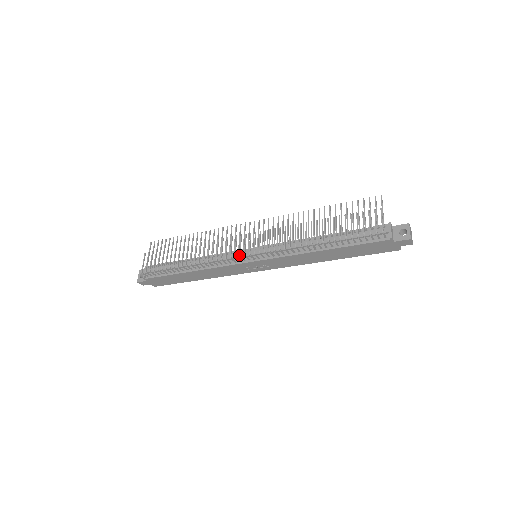
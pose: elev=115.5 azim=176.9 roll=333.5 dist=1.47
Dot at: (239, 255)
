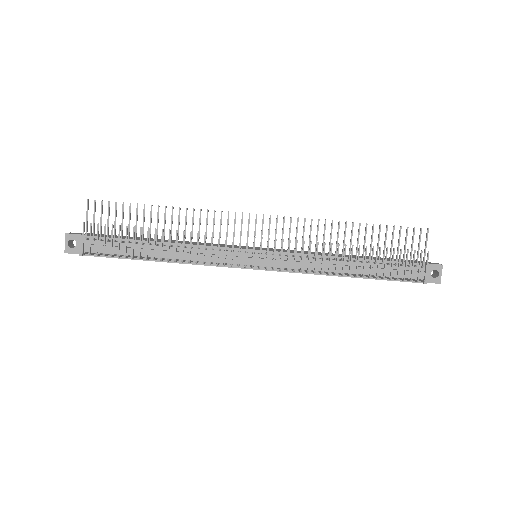
Dot at: occluded
